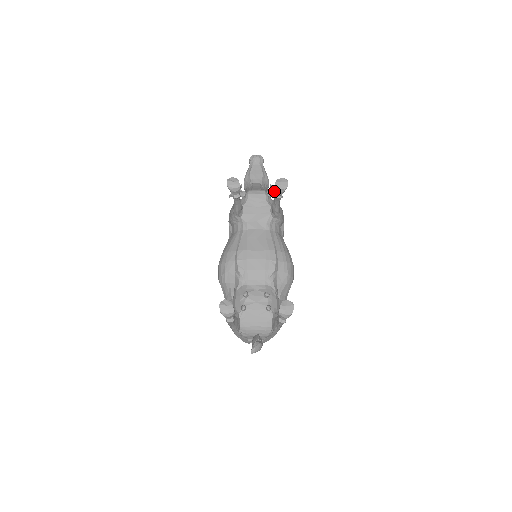
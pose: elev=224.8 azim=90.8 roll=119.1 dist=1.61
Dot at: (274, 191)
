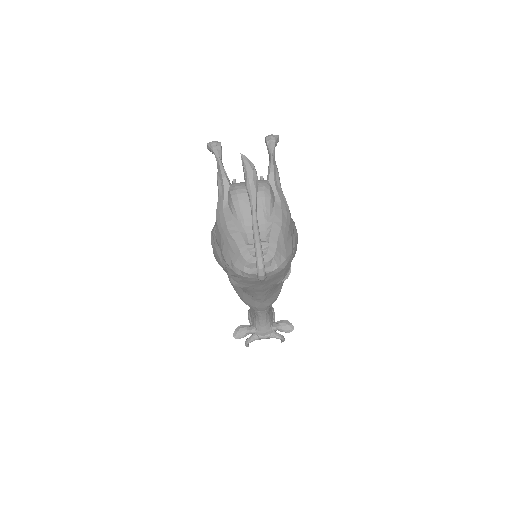
Dot at: occluded
